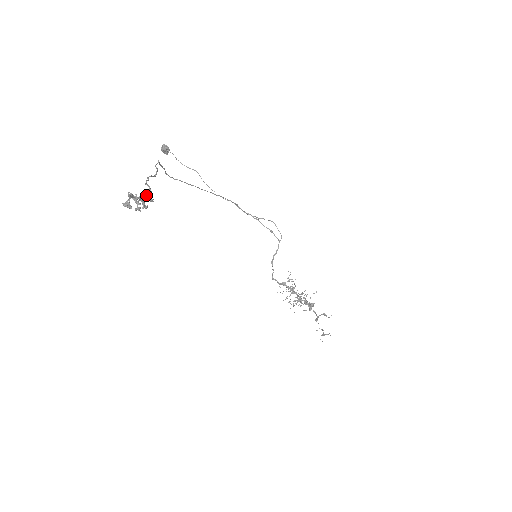
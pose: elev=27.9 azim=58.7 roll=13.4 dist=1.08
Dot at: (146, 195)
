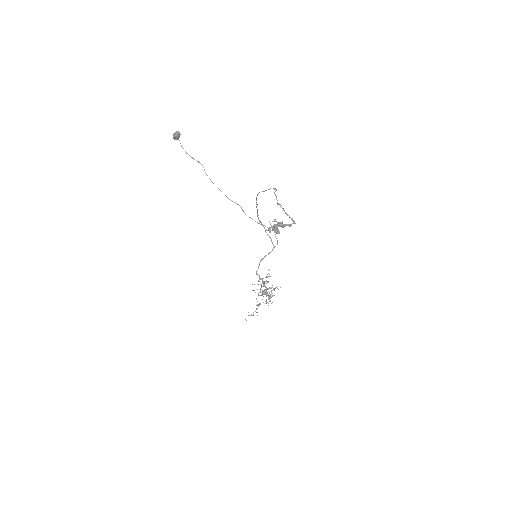
Dot at: occluded
